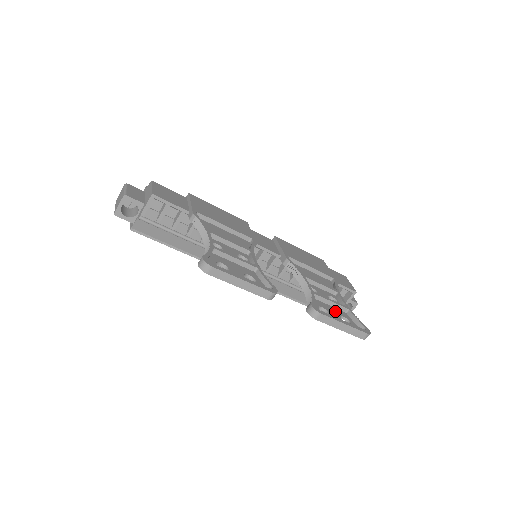
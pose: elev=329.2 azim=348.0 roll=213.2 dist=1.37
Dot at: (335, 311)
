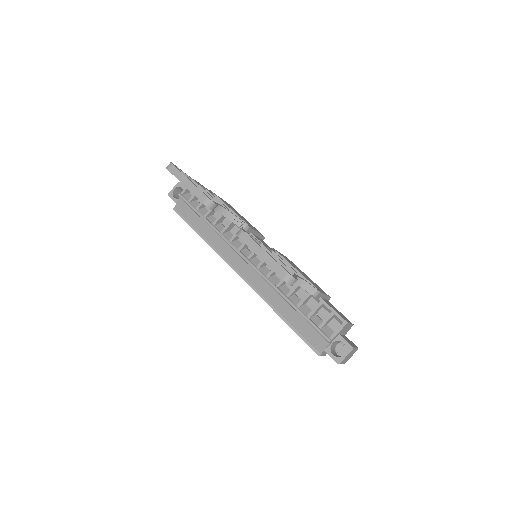
Dot at: occluded
